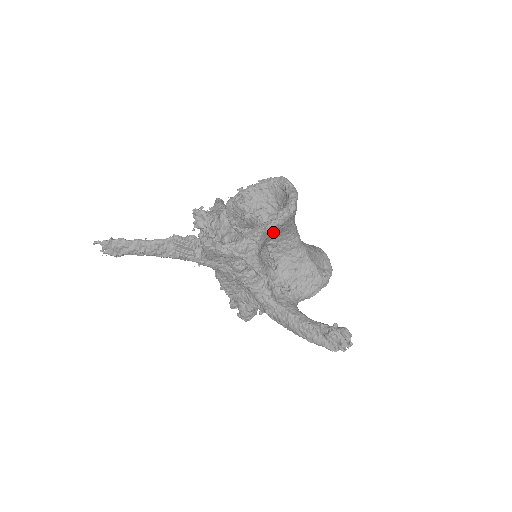
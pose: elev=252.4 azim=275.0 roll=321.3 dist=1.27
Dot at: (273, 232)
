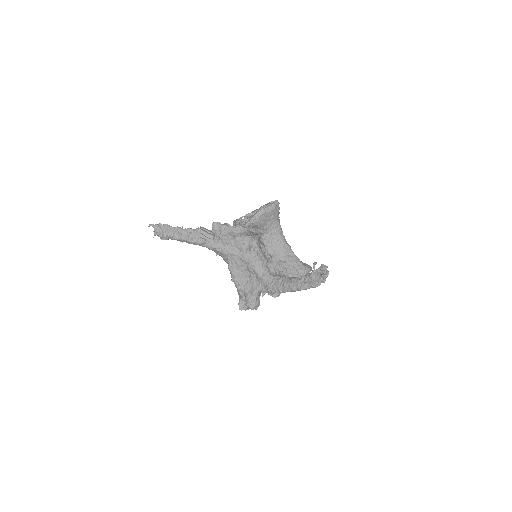
Dot at: (266, 221)
